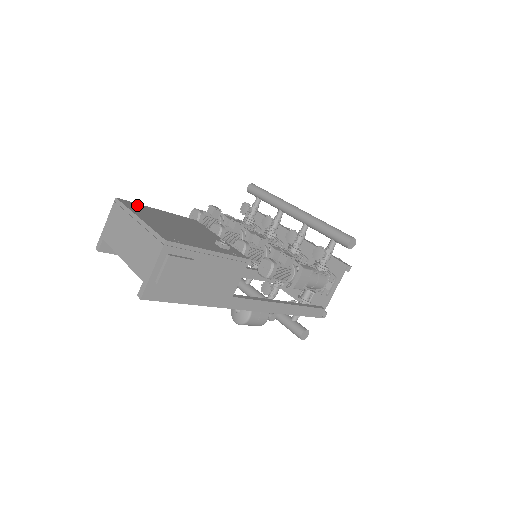
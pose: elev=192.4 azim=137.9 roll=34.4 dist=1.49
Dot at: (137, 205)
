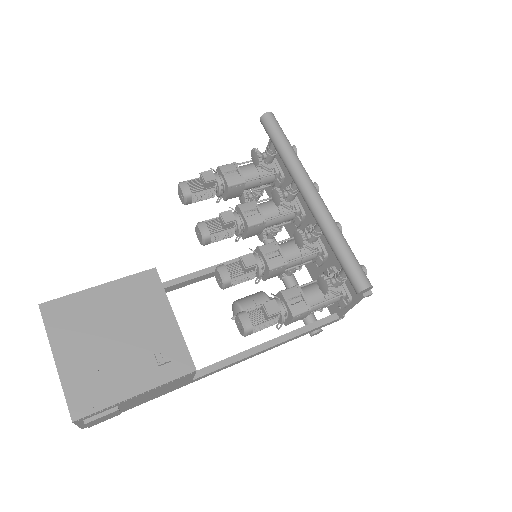
Dot at: (65, 305)
